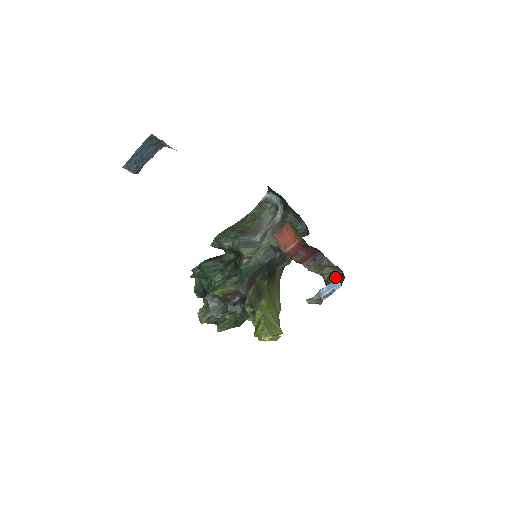
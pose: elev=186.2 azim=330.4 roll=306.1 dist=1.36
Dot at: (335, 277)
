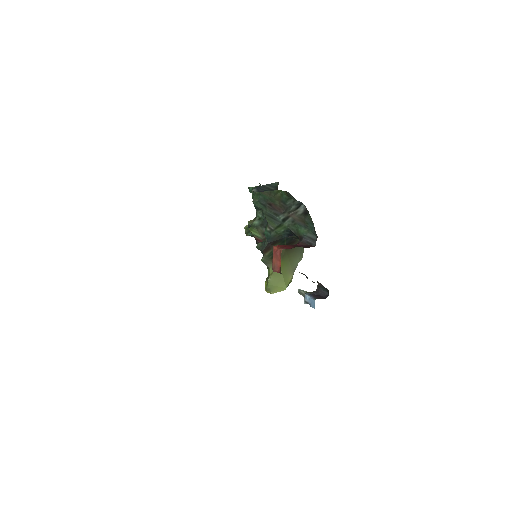
Dot at: (325, 288)
